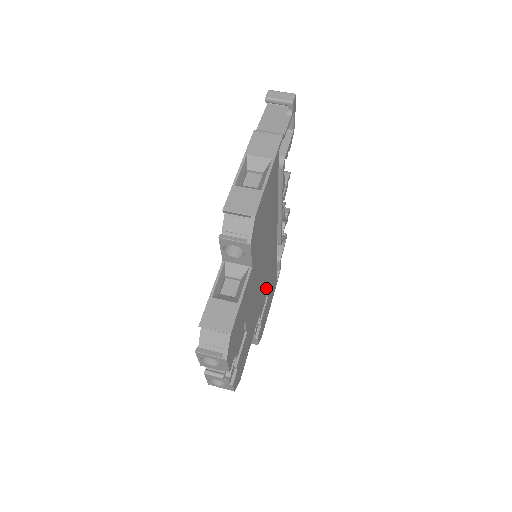
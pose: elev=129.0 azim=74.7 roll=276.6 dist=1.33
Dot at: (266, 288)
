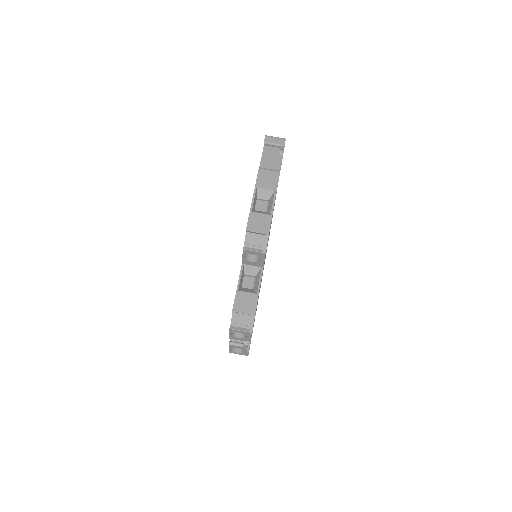
Dot at: occluded
